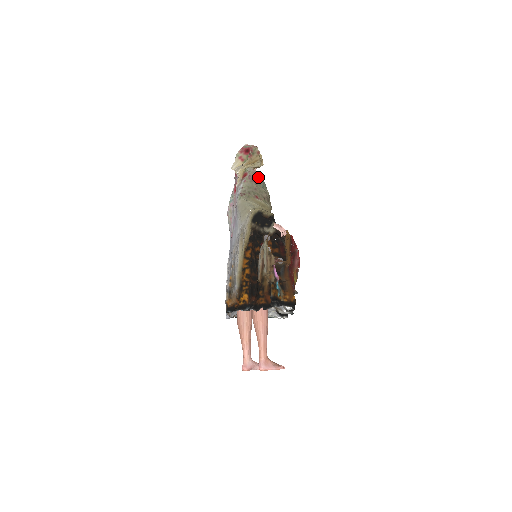
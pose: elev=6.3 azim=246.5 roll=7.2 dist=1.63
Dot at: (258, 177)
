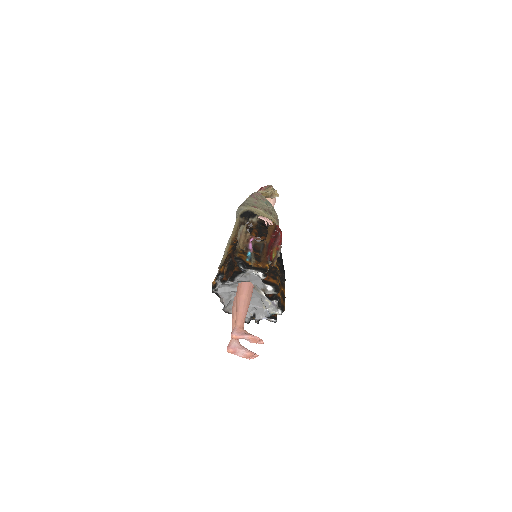
Dot at: (261, 196)
